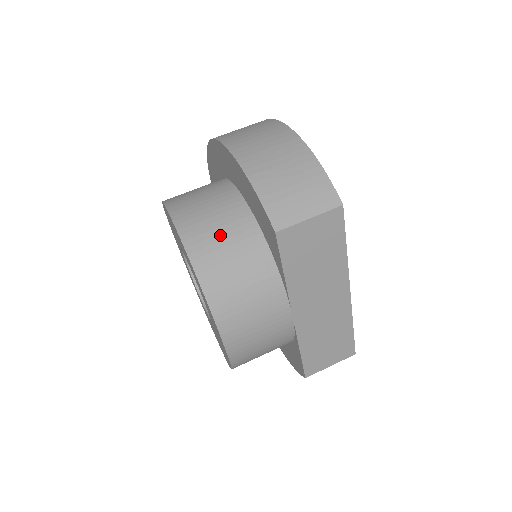
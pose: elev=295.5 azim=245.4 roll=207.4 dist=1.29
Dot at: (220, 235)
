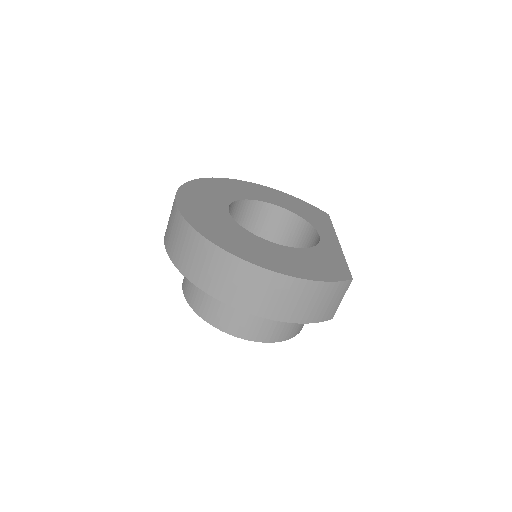
Dot at: (286, 323)
